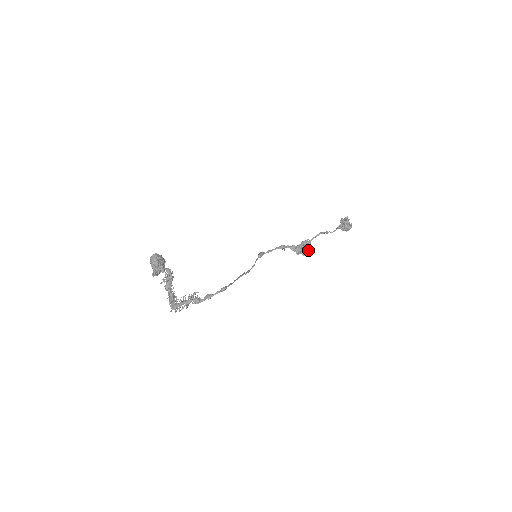
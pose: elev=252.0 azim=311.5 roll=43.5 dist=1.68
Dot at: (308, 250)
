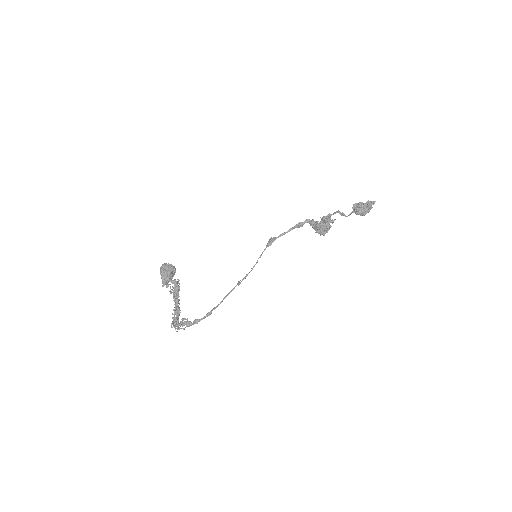
Dot at: (323, 232)
